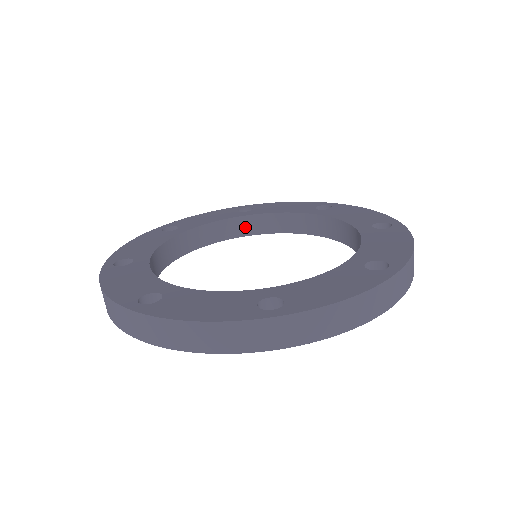
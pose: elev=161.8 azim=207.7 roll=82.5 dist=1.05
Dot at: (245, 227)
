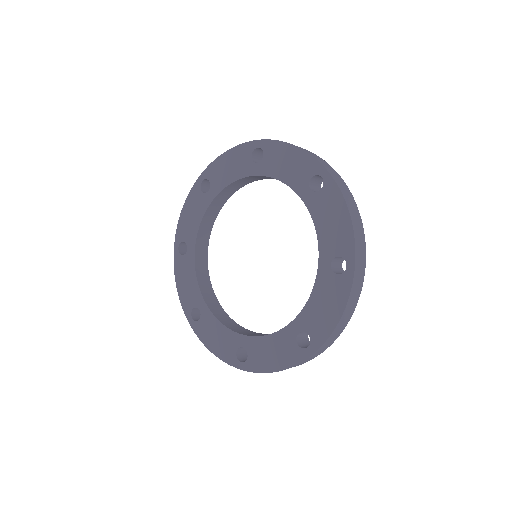
Dot at: (219, 202)
